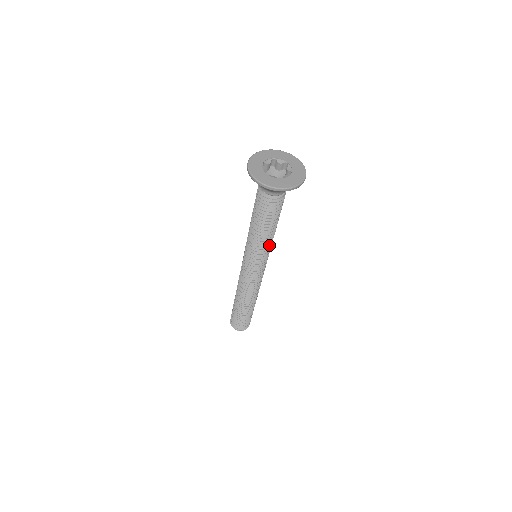
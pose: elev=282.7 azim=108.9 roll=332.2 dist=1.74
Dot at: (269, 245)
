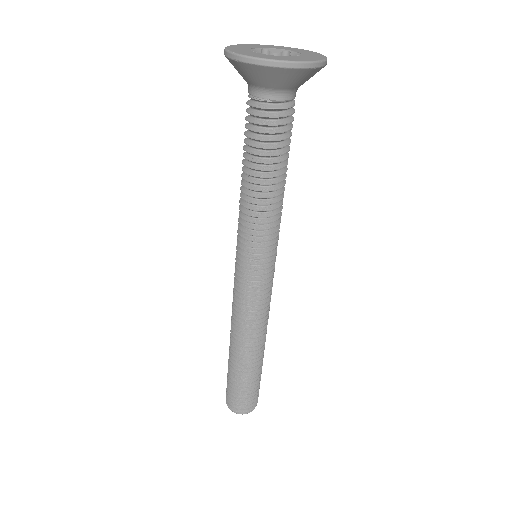
Dot at: (277, 222)
